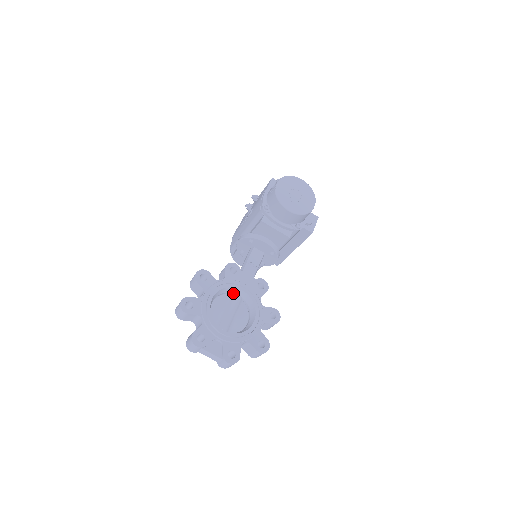
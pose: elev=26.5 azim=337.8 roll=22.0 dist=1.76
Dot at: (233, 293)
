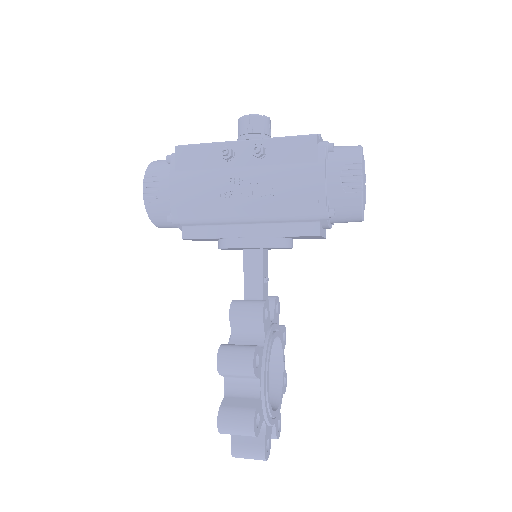
Dot at: occluded
